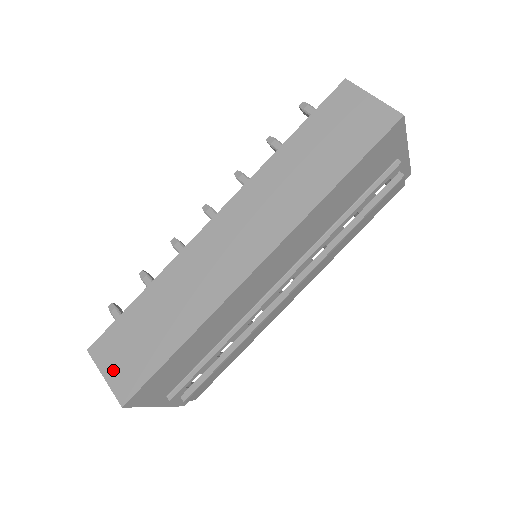
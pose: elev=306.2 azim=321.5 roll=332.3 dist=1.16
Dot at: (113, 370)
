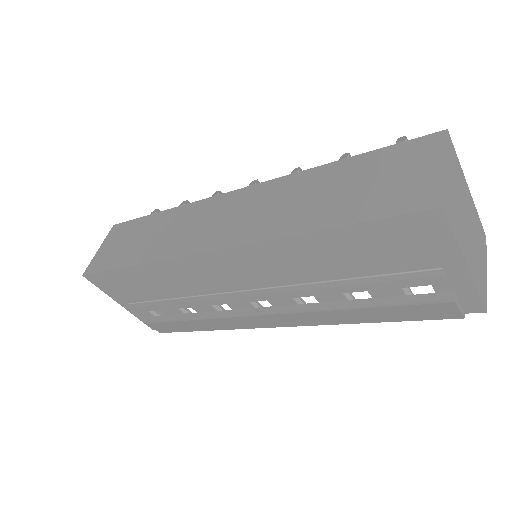
Dot at: (104, 249)
